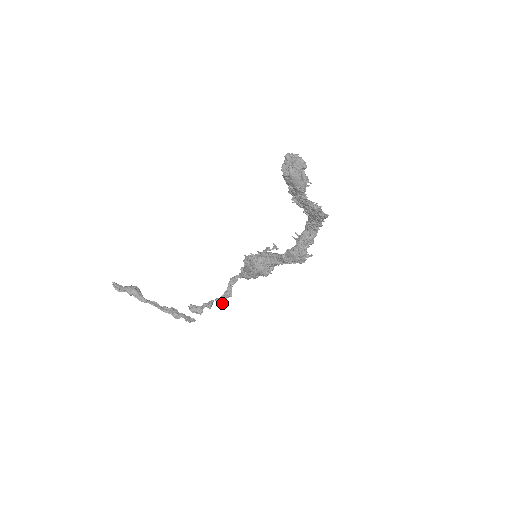
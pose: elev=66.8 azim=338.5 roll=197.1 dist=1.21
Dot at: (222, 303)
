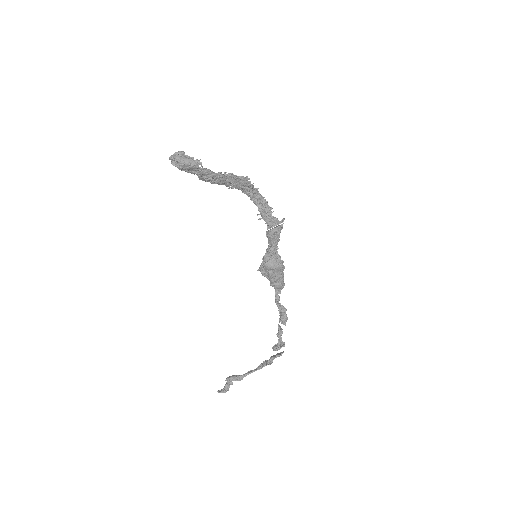
Dot at: (284, 319)
